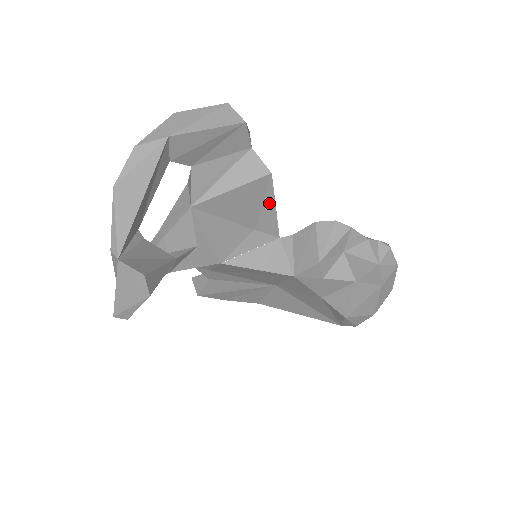
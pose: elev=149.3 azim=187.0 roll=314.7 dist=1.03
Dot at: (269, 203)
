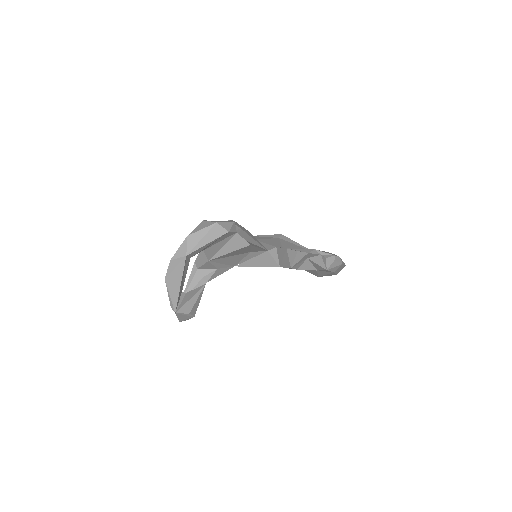
Dot at: (255, 248)
